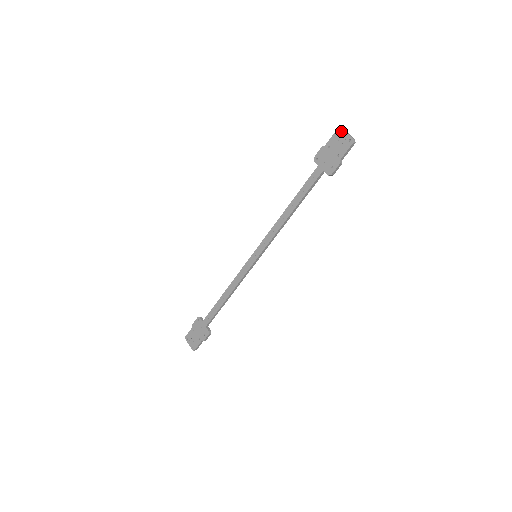
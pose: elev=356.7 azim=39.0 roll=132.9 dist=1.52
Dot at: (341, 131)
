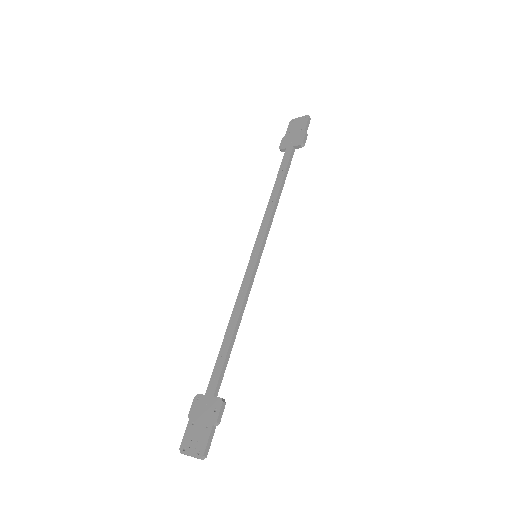
Dot at: (294, 120)
